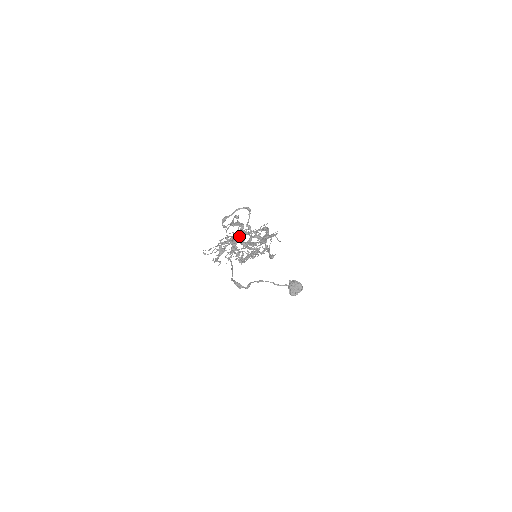
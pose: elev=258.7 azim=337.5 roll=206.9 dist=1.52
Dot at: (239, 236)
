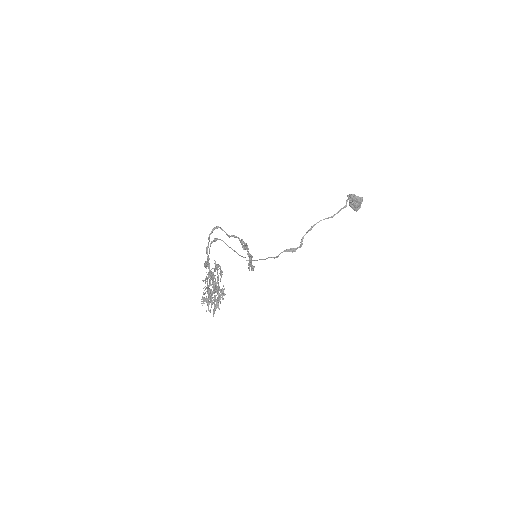
Dot at: occluded
